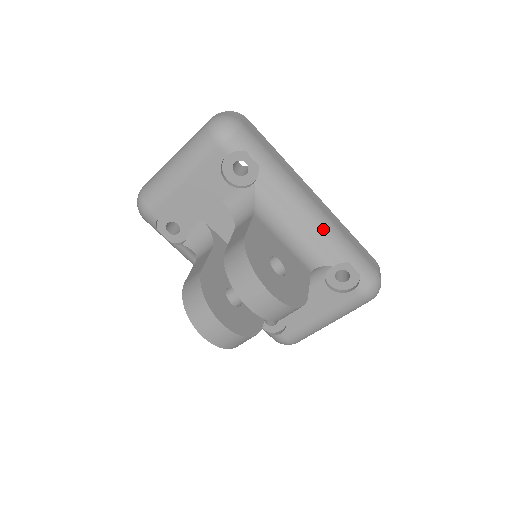
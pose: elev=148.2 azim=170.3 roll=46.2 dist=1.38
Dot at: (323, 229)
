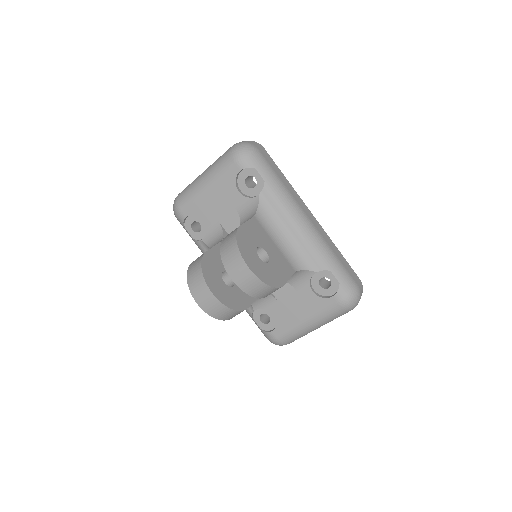
Dot at: (311, 239)
